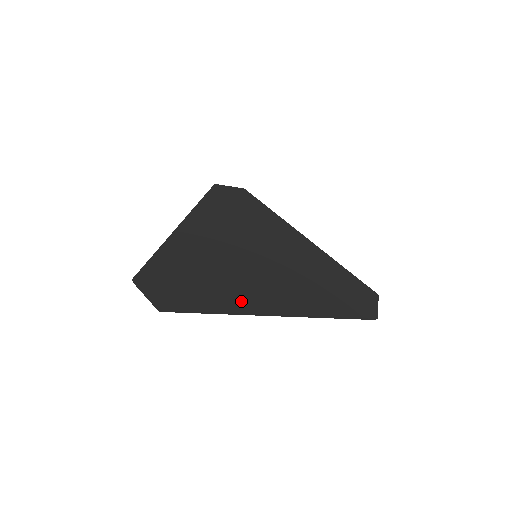
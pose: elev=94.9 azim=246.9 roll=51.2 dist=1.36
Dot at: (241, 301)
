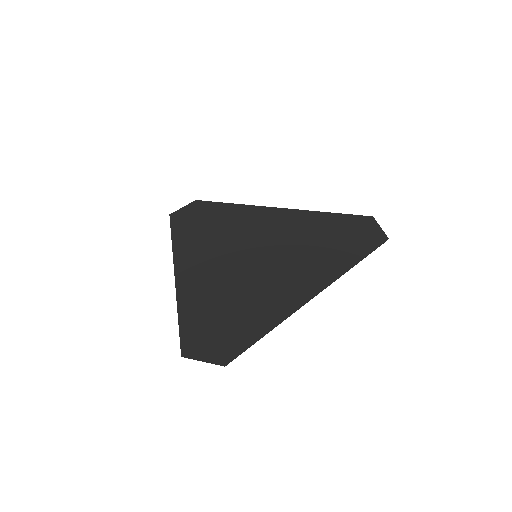
Dot at: (278, 306)
